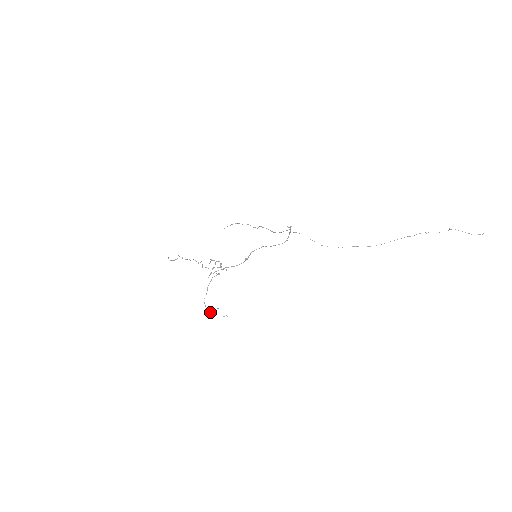
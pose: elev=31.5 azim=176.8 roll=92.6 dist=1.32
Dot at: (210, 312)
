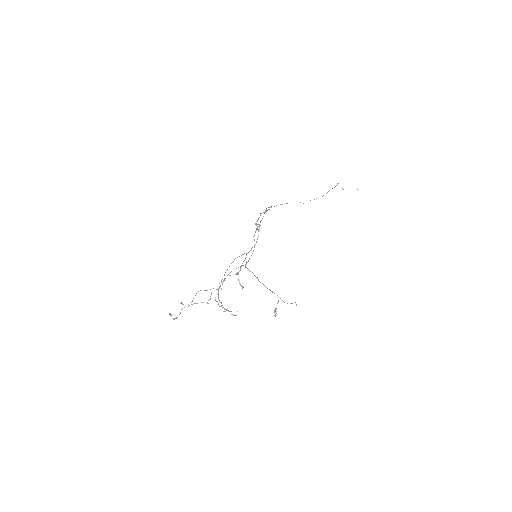
Dot at: (275, 312)
